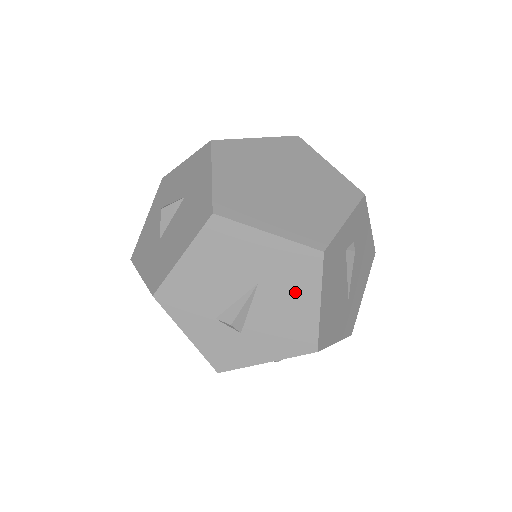
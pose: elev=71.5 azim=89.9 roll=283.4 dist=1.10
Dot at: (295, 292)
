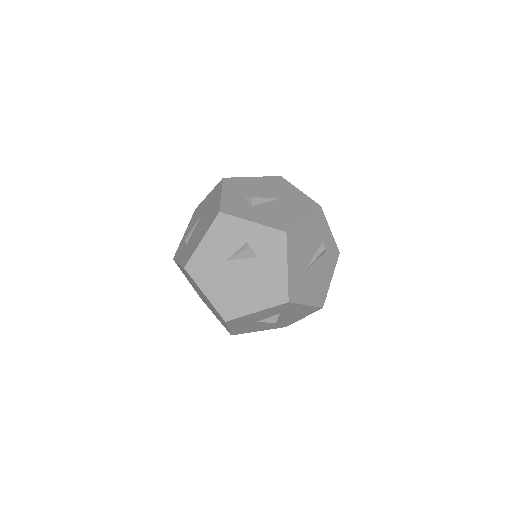
Dot at: (295, 209)
